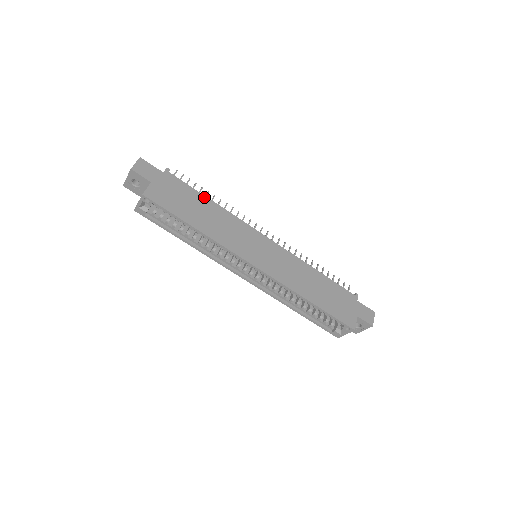
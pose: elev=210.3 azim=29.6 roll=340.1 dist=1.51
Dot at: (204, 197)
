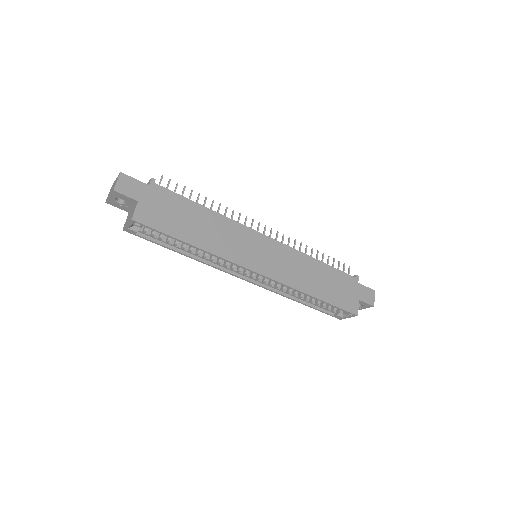
Dot at: (196, 205)
